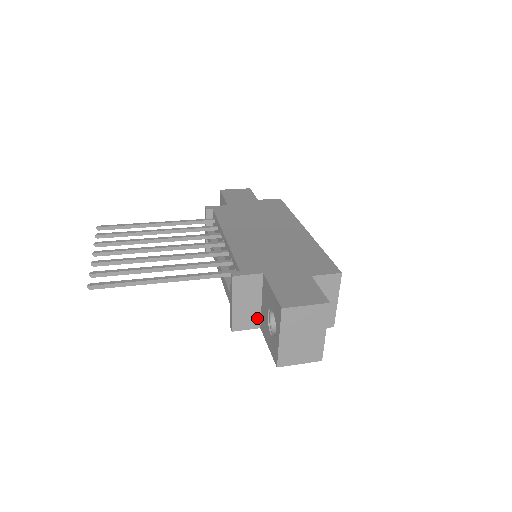
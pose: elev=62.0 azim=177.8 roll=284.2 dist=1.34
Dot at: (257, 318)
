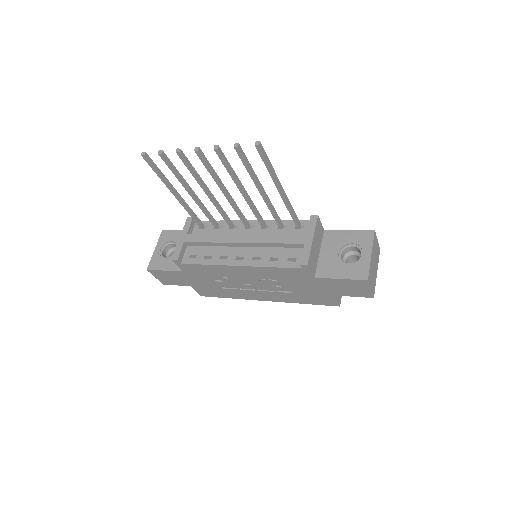
Dot at: (315, 266)
